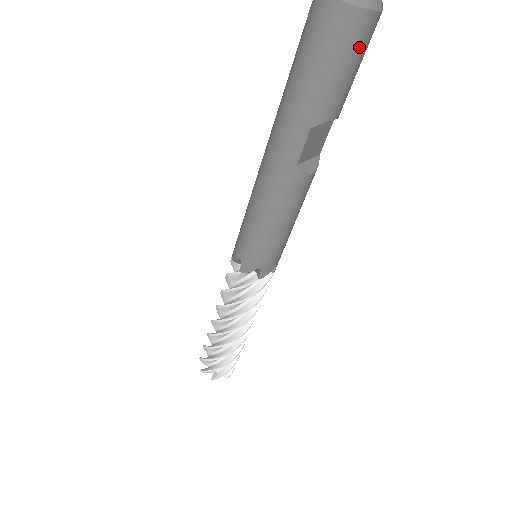
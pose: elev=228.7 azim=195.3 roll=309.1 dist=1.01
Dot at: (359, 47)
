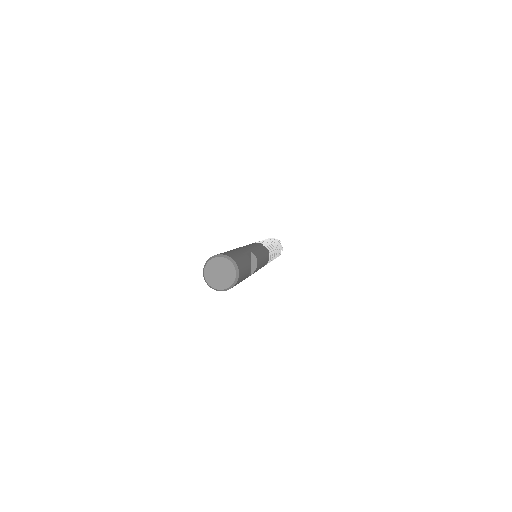
Dot at: (242, 276)
